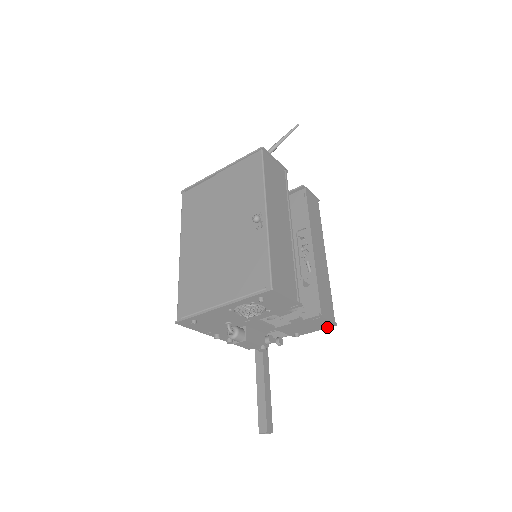
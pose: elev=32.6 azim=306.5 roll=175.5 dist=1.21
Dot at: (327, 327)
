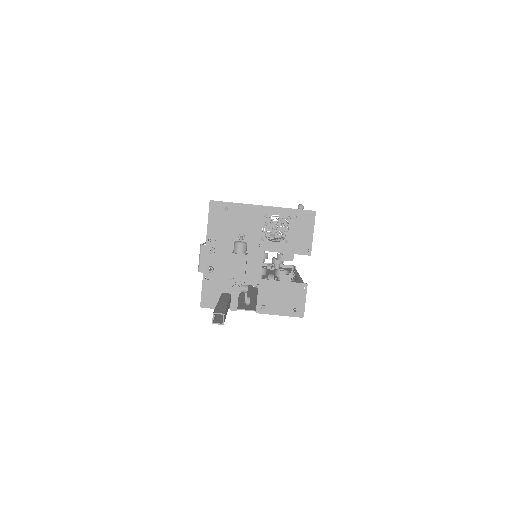
Dot at: (297, 310)
